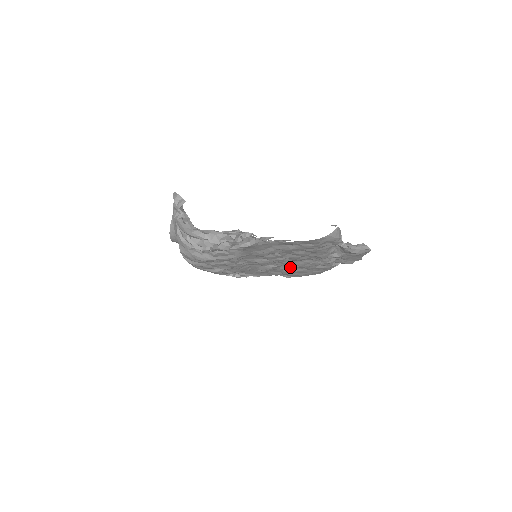
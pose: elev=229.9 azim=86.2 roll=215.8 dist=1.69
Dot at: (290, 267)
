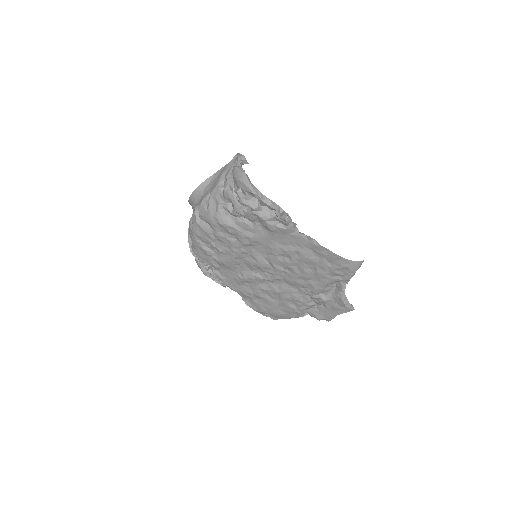
Dot at: (270, 288)
